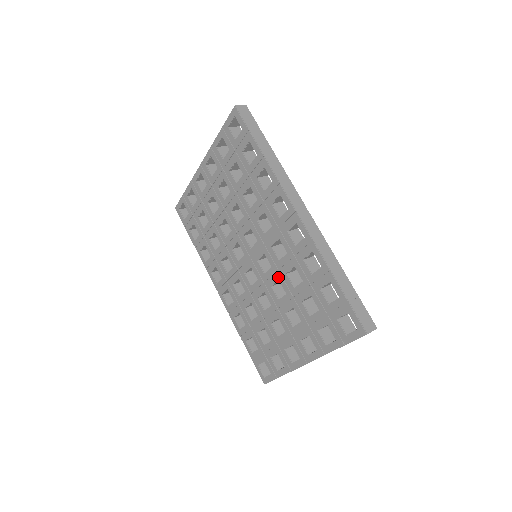
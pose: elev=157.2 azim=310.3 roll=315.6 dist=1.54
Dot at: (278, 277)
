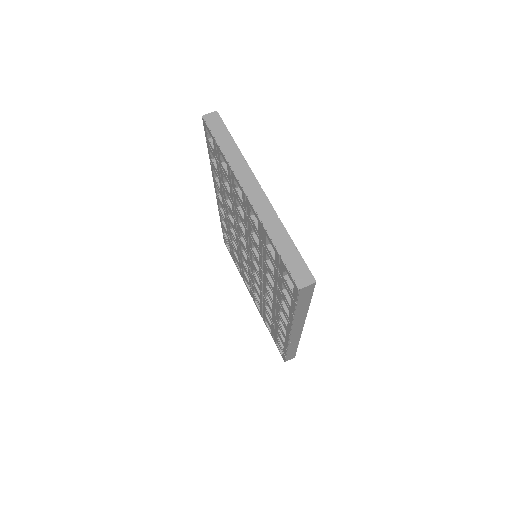
Dot at: (260, 291)
